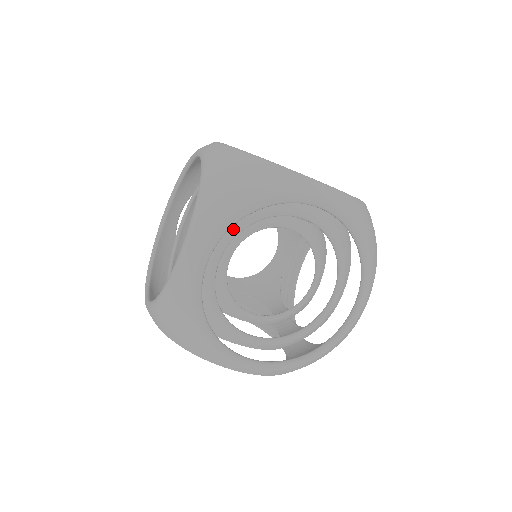
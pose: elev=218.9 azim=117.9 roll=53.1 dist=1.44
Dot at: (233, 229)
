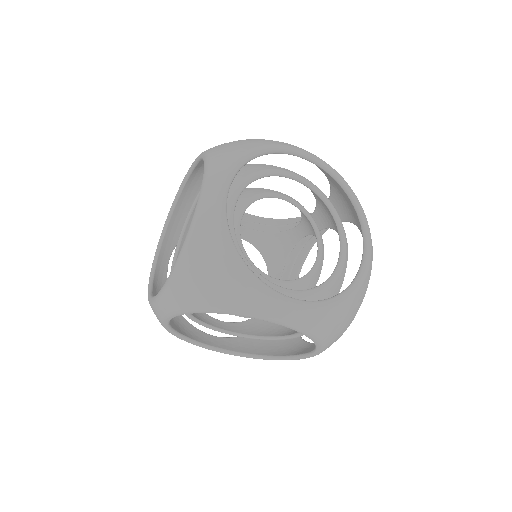
Dot at: (241, 182)
